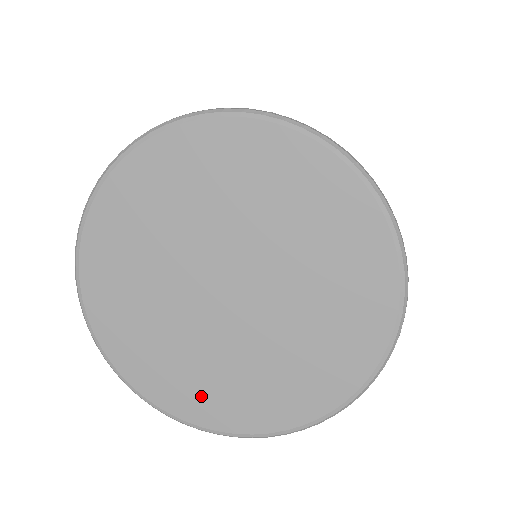
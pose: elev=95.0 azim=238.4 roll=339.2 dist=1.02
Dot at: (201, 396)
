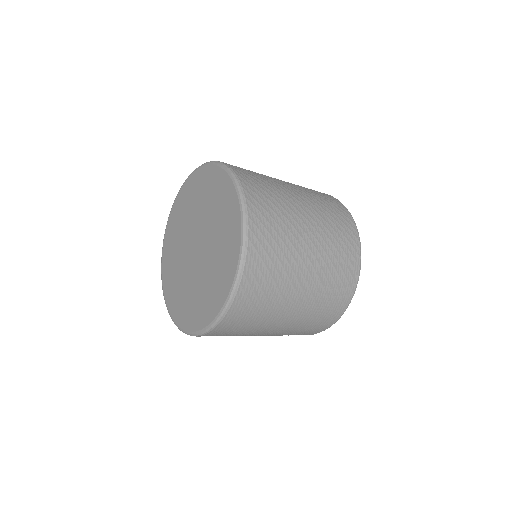
Dot at: (174, 297)
